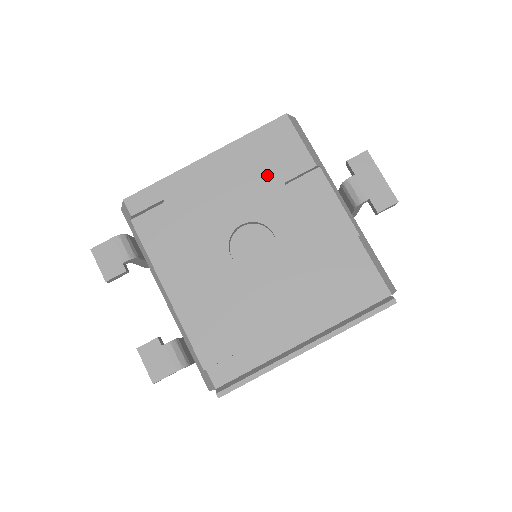
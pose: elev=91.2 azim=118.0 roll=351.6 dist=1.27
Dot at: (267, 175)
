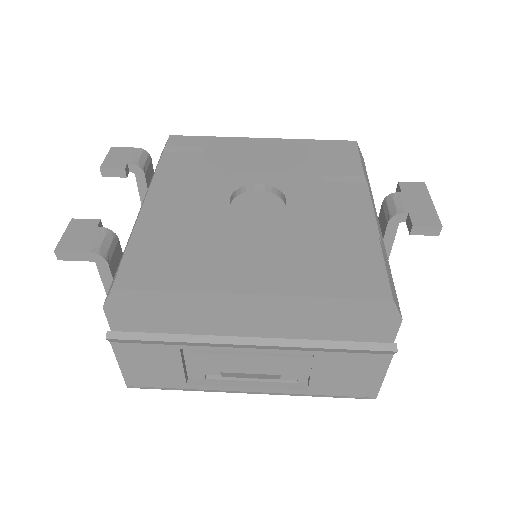
Dot at: (310, 165)
